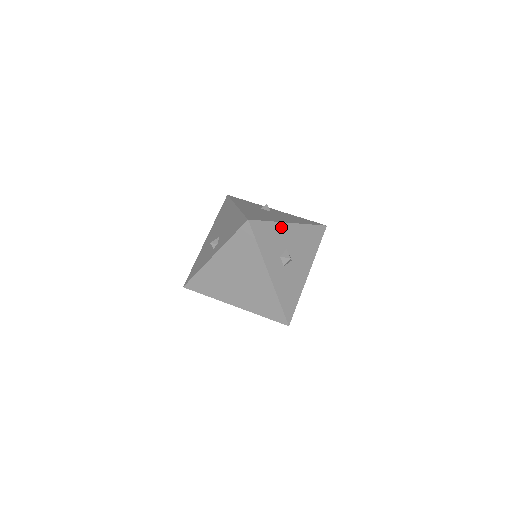
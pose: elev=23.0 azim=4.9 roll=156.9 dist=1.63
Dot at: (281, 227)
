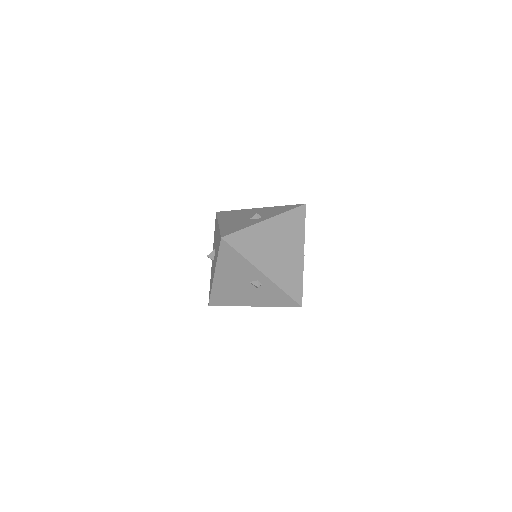
Dot at: occluded
